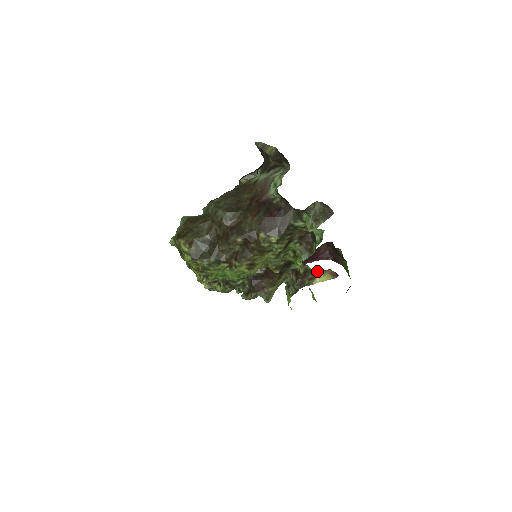
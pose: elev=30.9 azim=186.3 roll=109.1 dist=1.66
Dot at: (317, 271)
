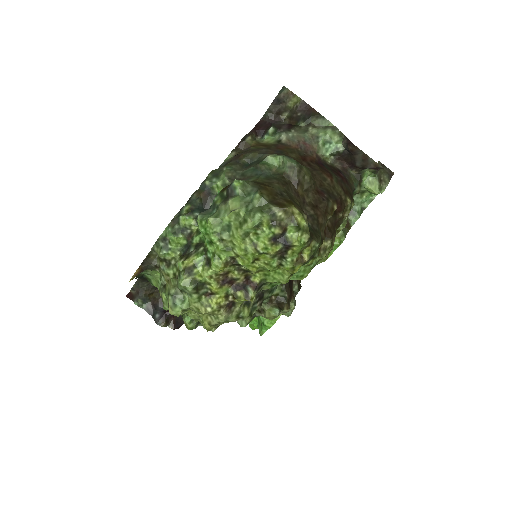
Dot at: occluded
